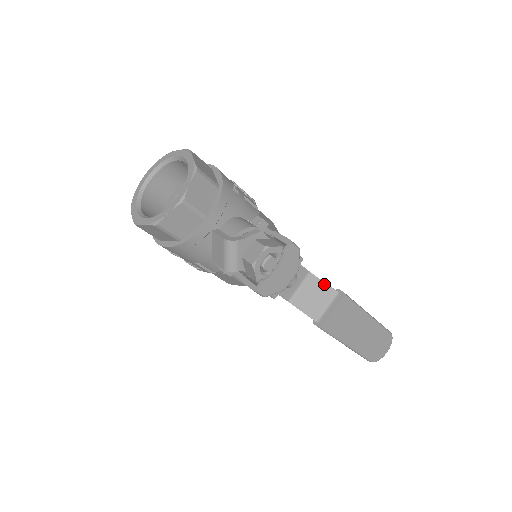
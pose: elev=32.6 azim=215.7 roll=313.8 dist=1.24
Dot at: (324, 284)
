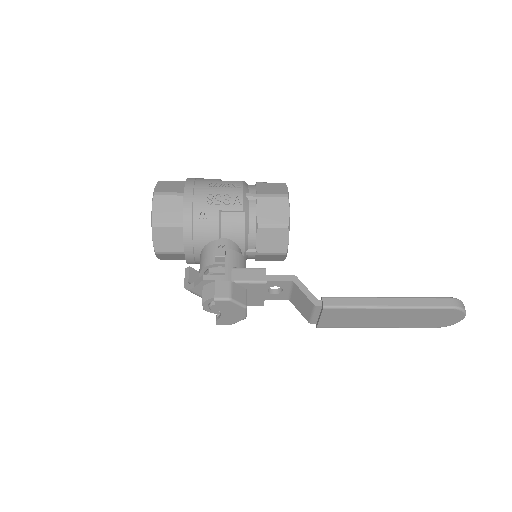
Dot at: (304, 295)
